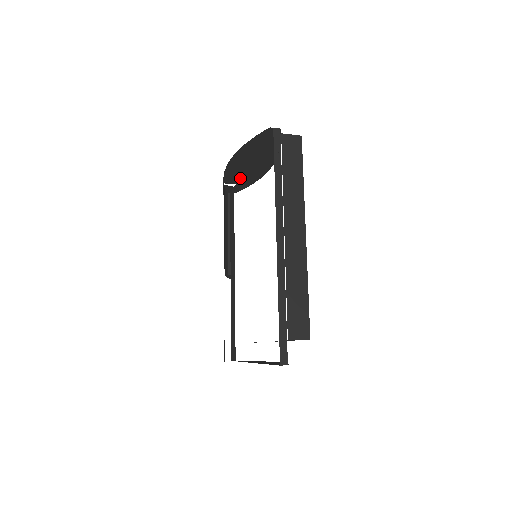
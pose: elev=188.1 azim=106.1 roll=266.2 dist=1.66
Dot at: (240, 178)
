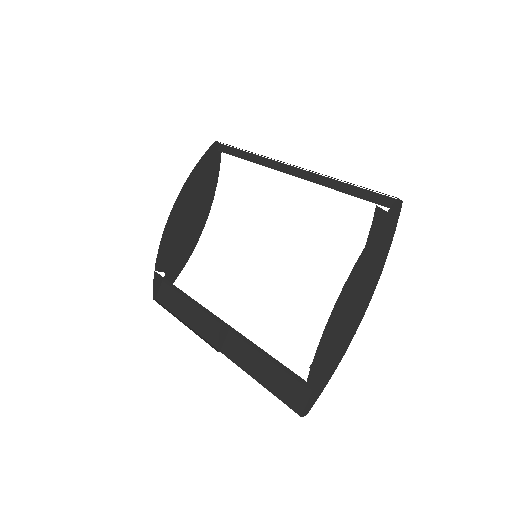
Dot at: (173, 255)
